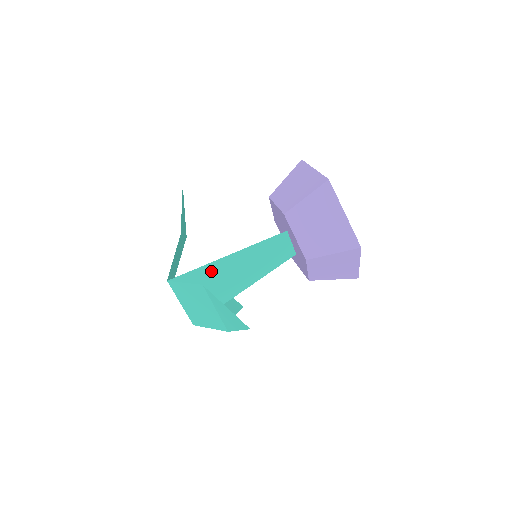
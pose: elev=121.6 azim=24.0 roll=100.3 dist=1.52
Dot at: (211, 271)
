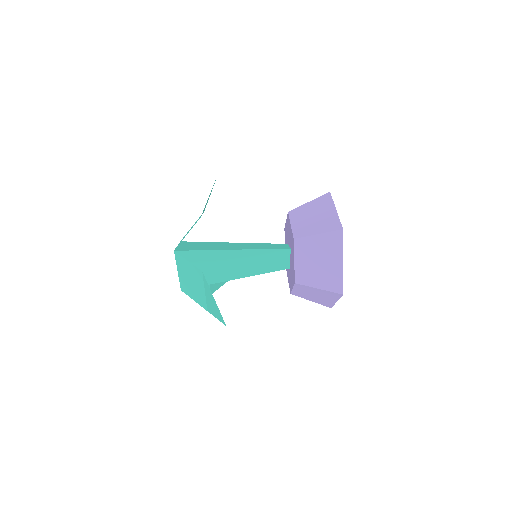
Dot at: (214, 256)
